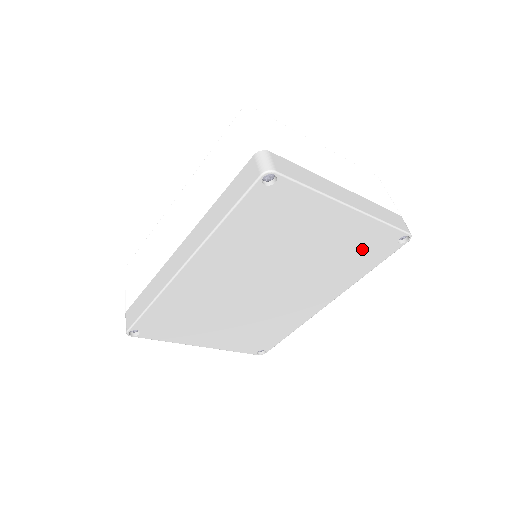
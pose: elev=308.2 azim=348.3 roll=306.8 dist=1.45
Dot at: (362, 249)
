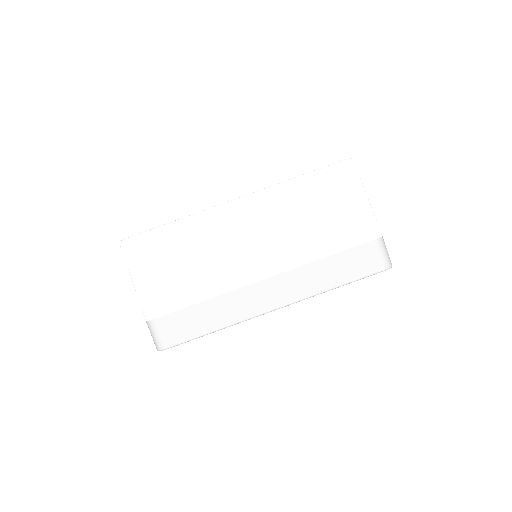
Dot at: occluded
